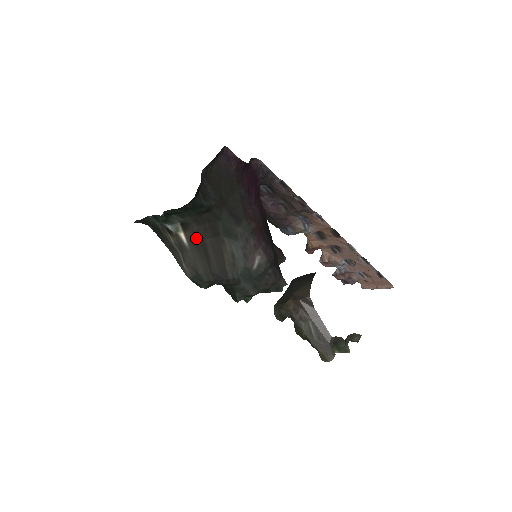
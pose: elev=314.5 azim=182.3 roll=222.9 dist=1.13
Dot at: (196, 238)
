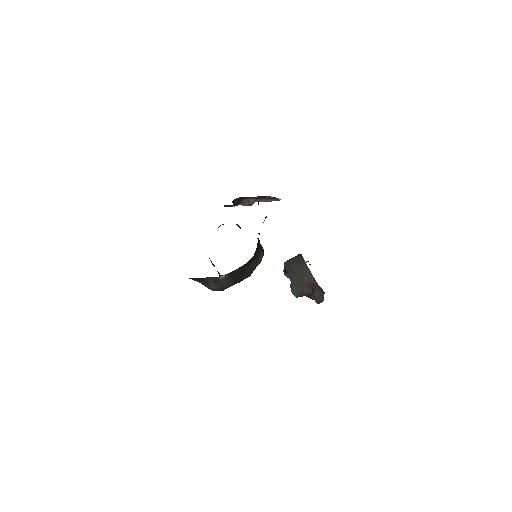
Dot at: (233, 273)
